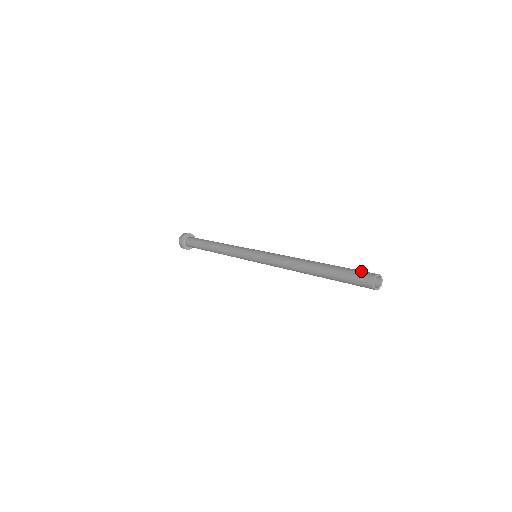
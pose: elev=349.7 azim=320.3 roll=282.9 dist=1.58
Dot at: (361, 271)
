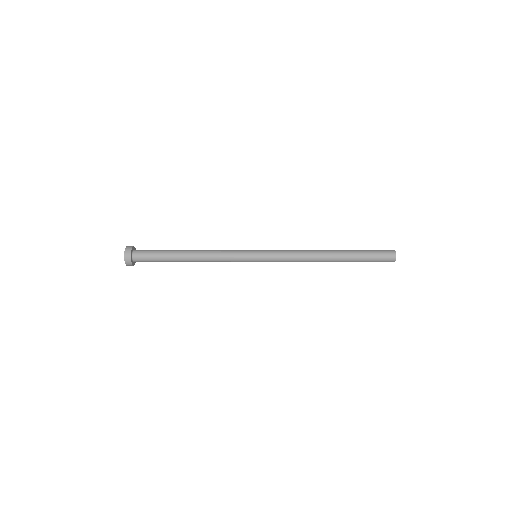
Dot at: (381, 251)
